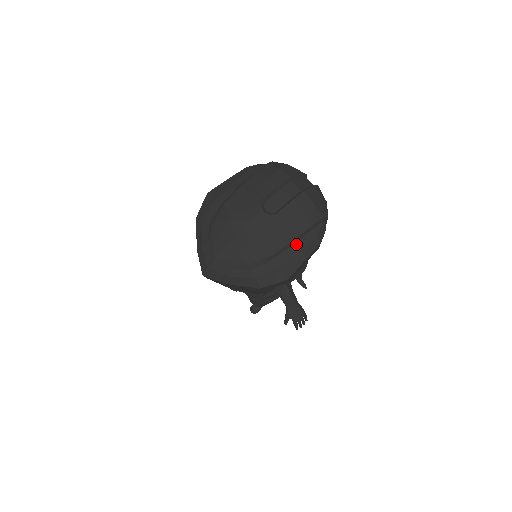
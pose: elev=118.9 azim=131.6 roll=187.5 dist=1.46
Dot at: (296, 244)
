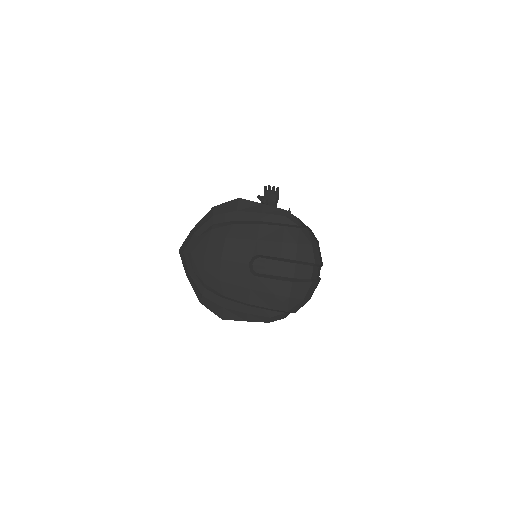
Dot at: (249, 307)
